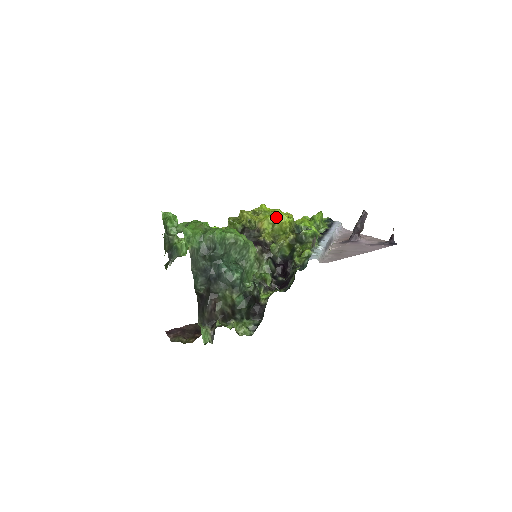
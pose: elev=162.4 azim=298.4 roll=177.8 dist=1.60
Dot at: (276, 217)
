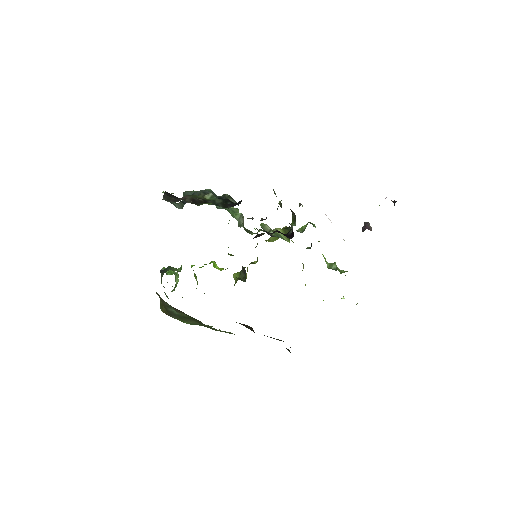
Dot at: occluded
